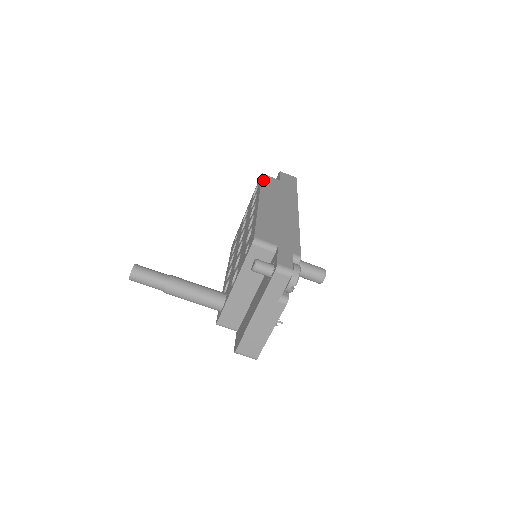
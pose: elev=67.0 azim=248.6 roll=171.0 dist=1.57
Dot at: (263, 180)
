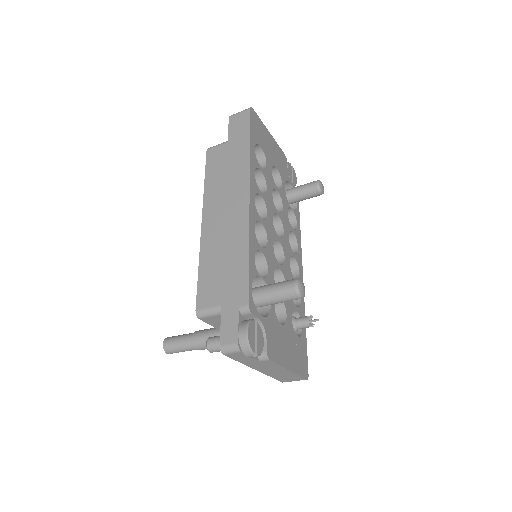
Dot at: (207, 166)
